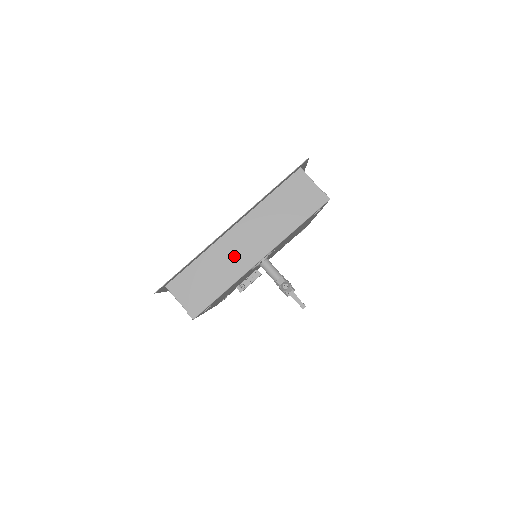
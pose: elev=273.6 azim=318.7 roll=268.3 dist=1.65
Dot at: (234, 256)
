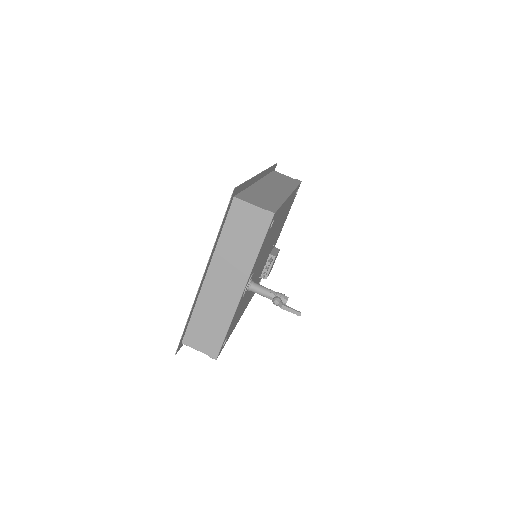
Dot at: (220, 298)
